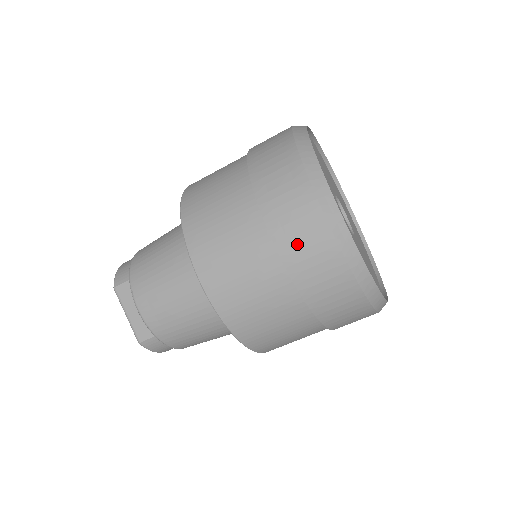
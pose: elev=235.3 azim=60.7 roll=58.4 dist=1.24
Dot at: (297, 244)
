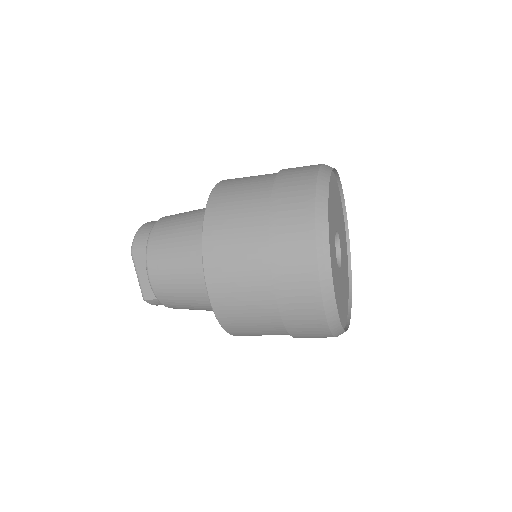
Dot at: (291, 291)
